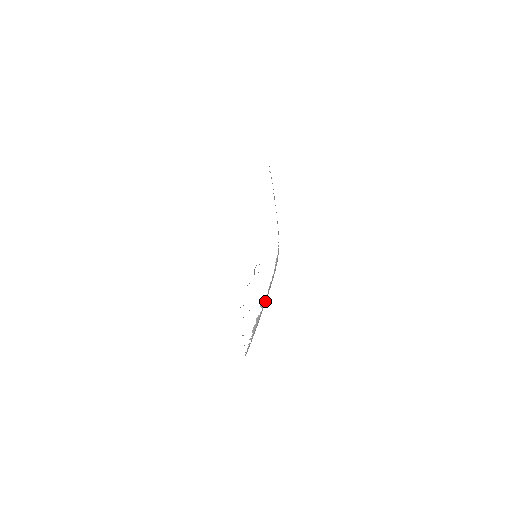
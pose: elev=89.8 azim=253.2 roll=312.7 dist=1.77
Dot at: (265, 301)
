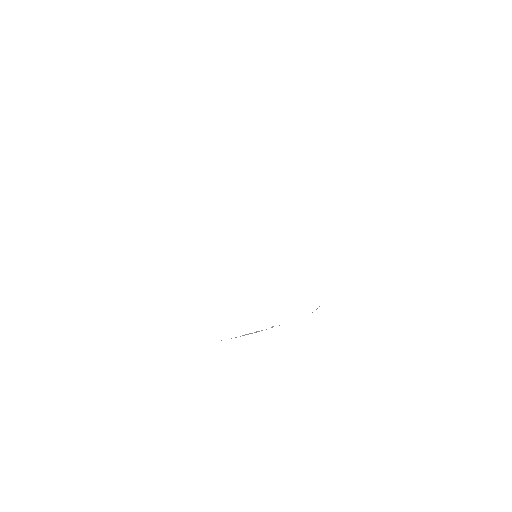
Dot at: occluded
